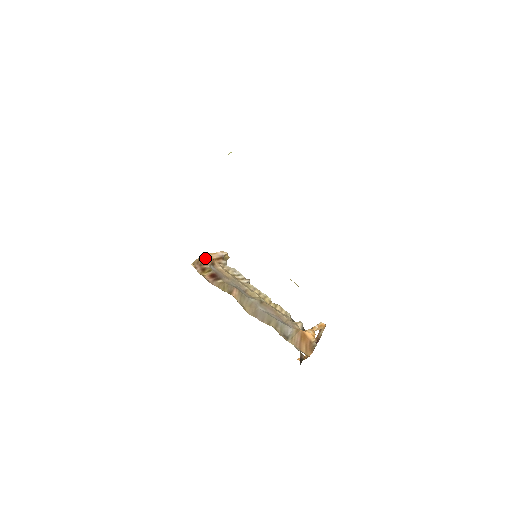
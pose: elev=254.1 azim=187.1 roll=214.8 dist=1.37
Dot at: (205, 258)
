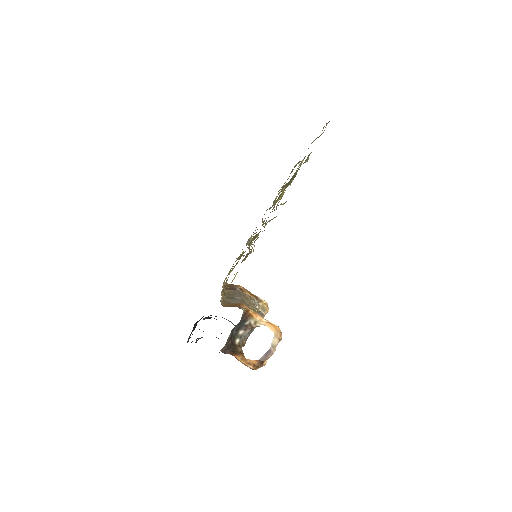
Dot at: (240, 286)
